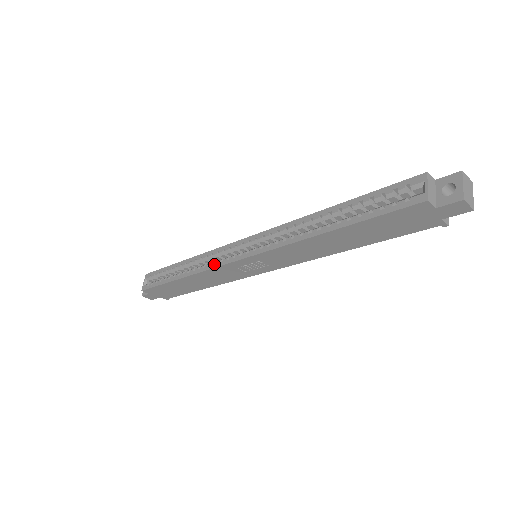
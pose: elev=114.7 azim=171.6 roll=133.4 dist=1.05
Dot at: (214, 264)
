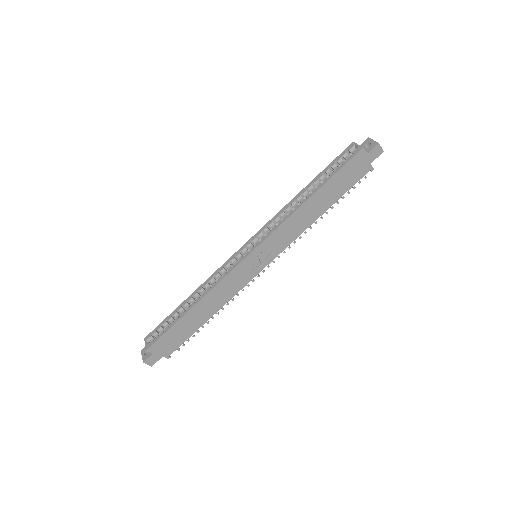
Dot at: (226, 273)
